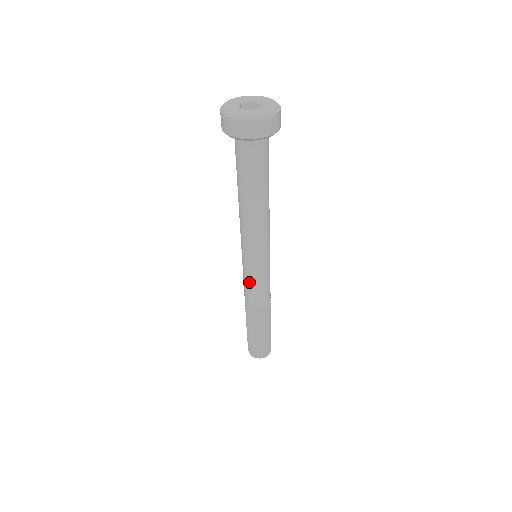
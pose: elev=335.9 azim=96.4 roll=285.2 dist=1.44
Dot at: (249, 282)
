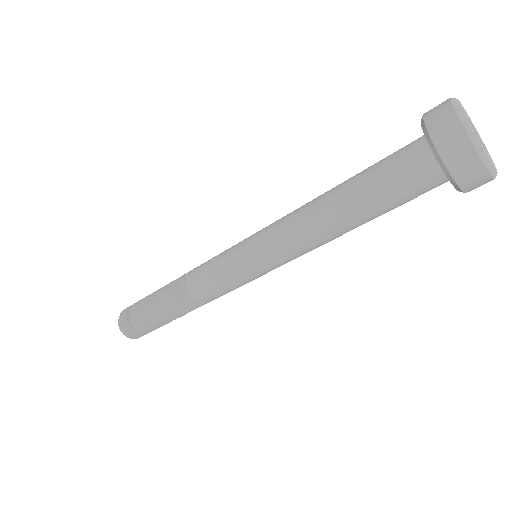
Dot at: (230, 285)
